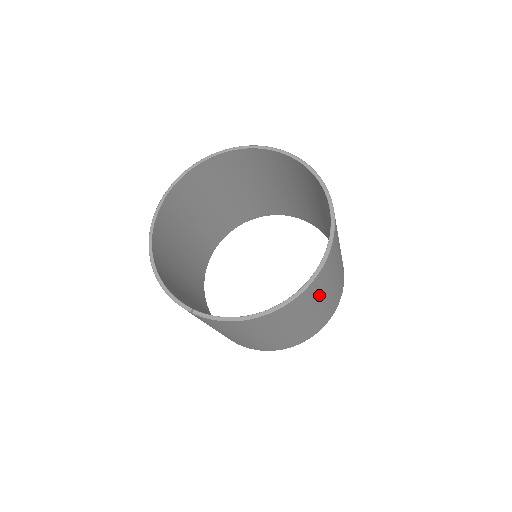
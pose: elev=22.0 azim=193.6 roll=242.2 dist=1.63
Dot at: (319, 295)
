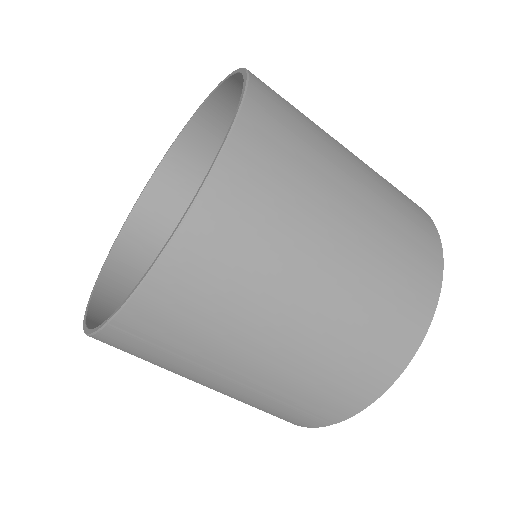
Dot at: (310, 177)
